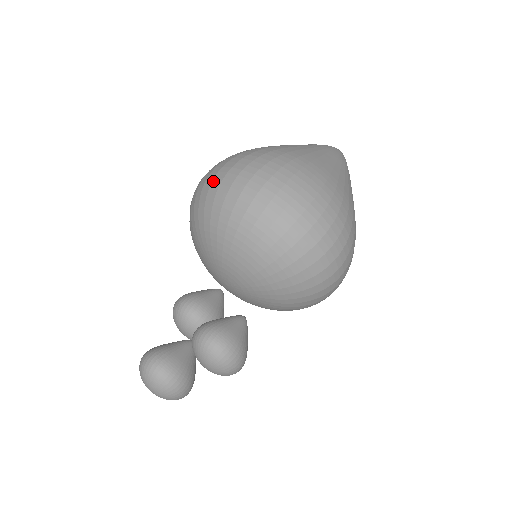
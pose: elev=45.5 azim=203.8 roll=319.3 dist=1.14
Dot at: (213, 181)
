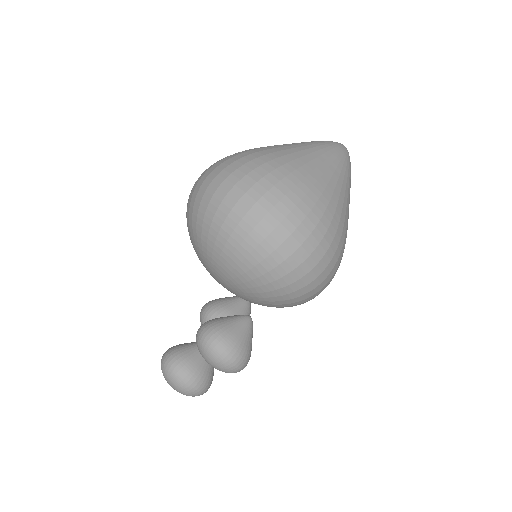
Dot at: occluded
